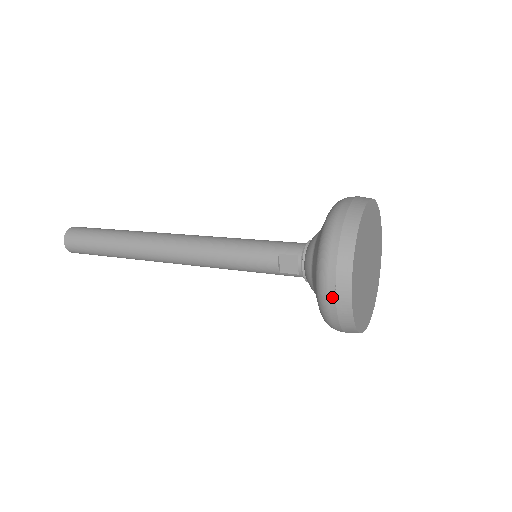
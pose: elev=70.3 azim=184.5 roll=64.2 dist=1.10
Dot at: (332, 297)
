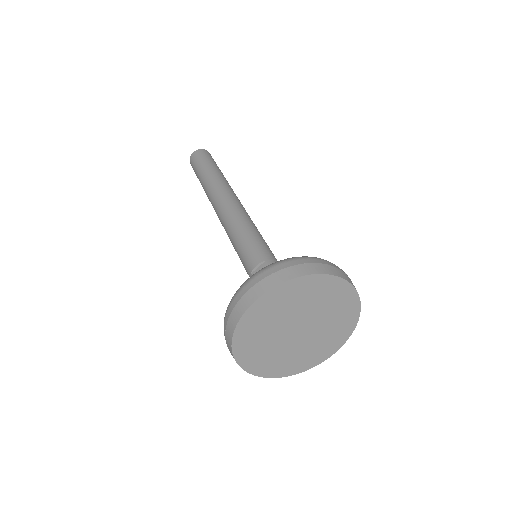
Dot at: (246, 290)
